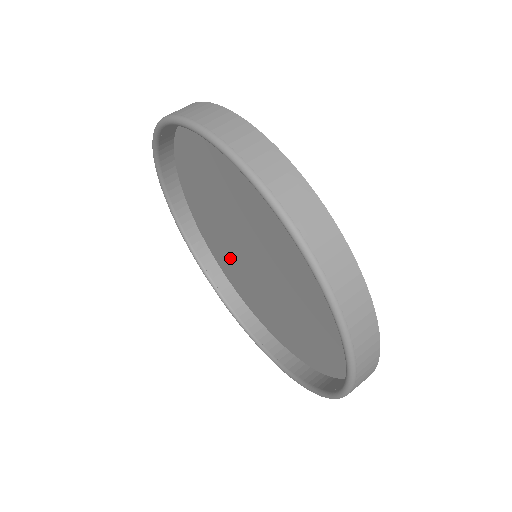
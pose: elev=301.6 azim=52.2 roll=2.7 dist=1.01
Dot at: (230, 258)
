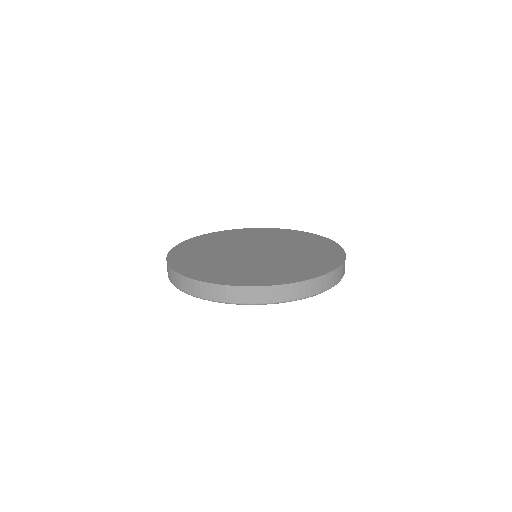
Dot at: occluded
